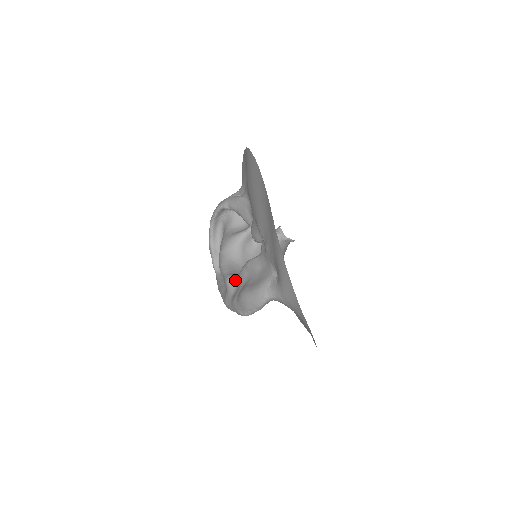
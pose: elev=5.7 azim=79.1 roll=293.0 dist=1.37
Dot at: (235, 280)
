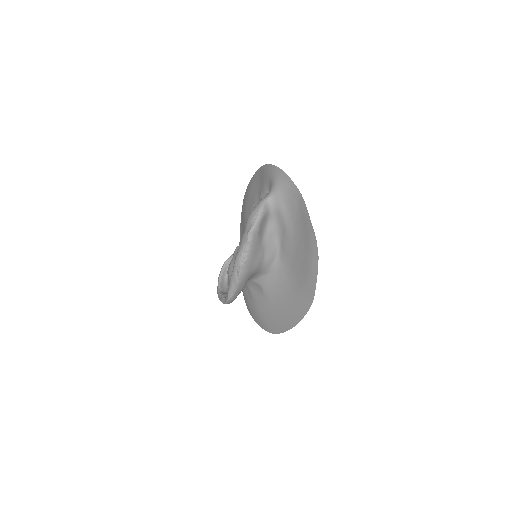
Dot at: occluded
